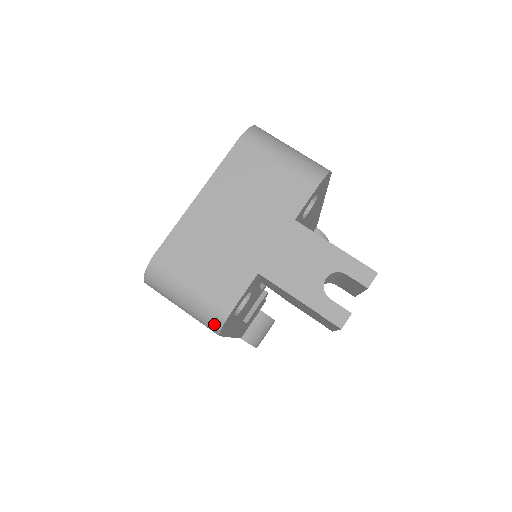
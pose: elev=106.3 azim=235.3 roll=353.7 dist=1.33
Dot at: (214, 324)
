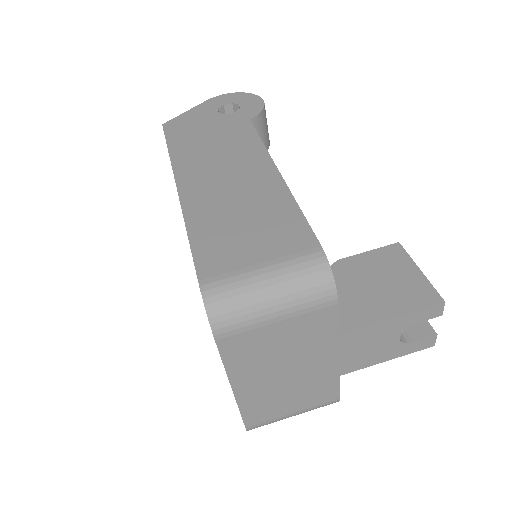
Dot at: occluded
